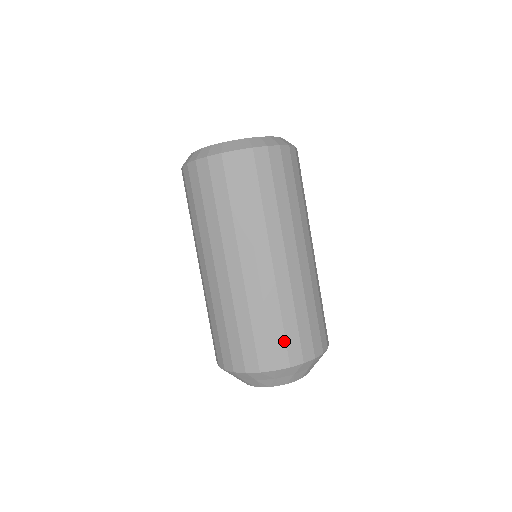
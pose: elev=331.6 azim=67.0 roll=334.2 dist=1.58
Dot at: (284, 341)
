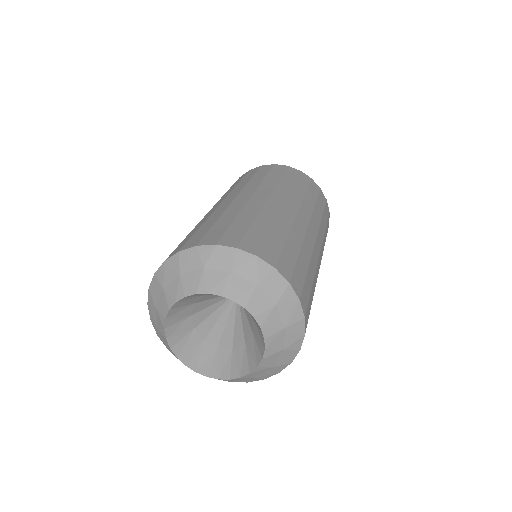
Dot at: (207, 232)
